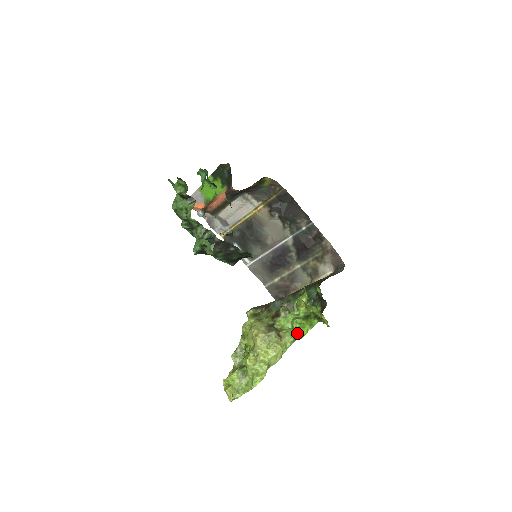
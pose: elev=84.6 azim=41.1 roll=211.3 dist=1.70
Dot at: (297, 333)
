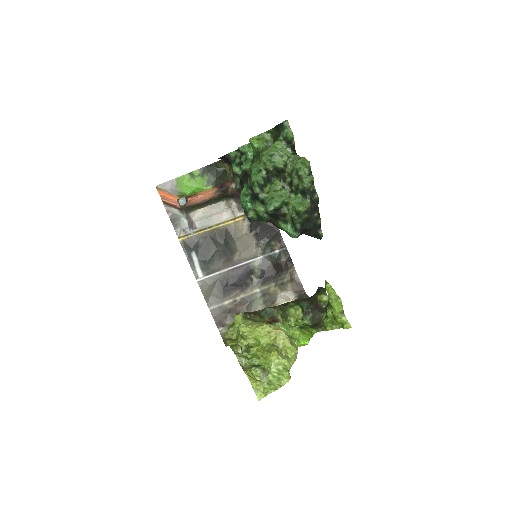
Dot at: (304, 338)
